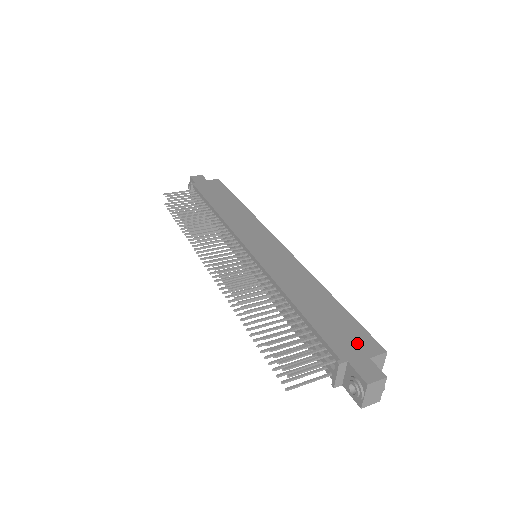
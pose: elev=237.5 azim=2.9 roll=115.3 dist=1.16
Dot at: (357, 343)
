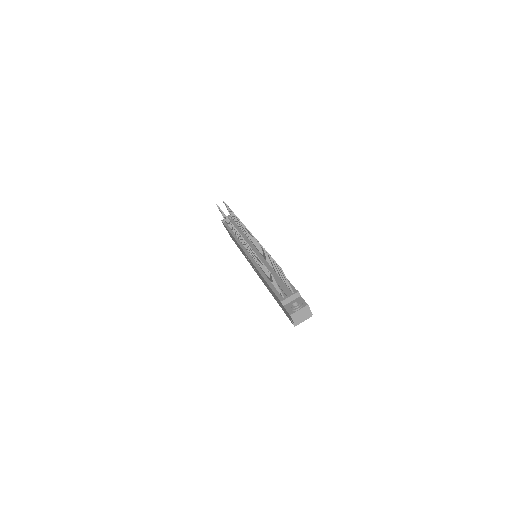
Dot at: occluded
